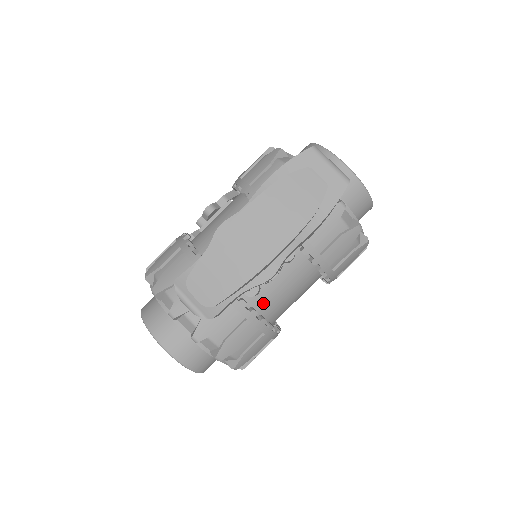
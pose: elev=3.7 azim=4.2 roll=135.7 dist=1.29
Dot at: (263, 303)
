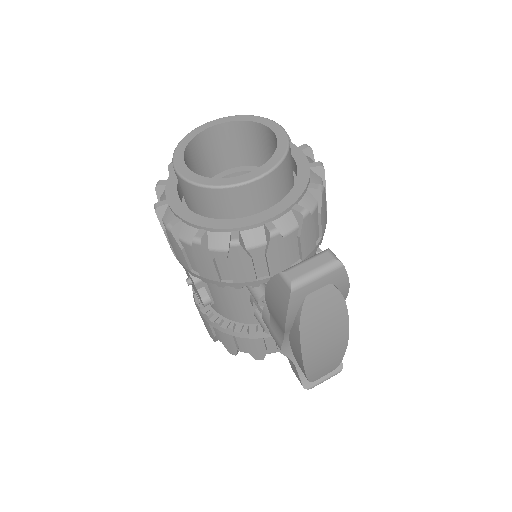
Dot at: occluded
